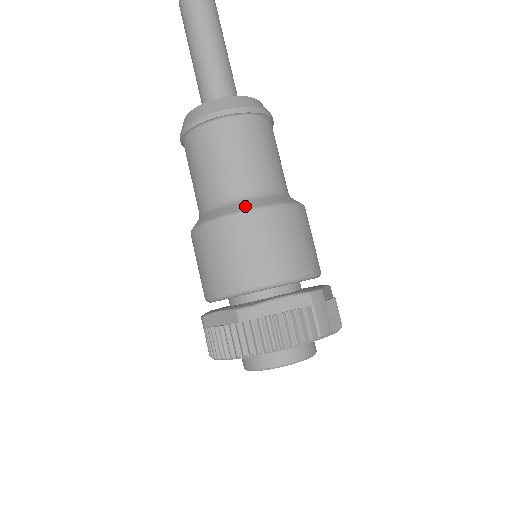
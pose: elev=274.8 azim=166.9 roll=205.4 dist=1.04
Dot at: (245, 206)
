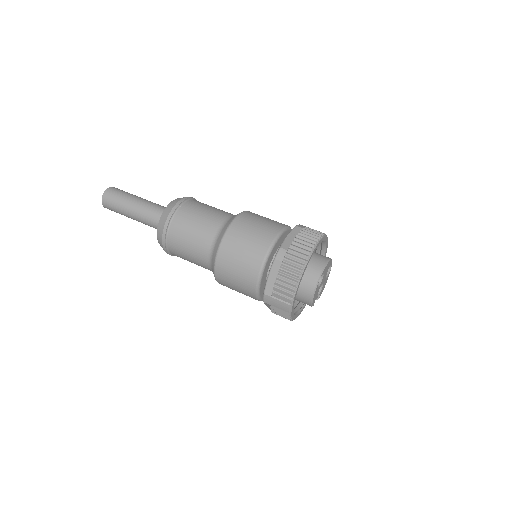
Dot at: occluded
